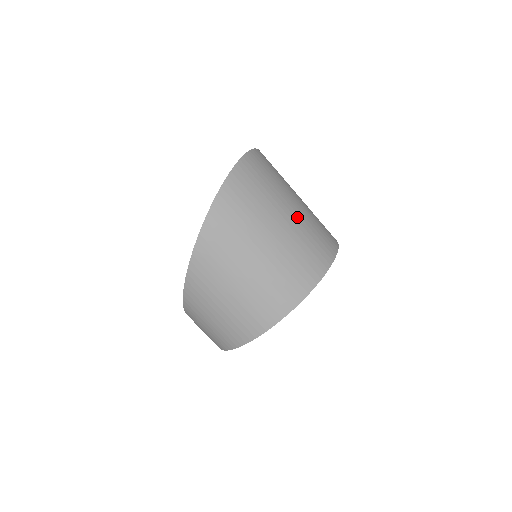
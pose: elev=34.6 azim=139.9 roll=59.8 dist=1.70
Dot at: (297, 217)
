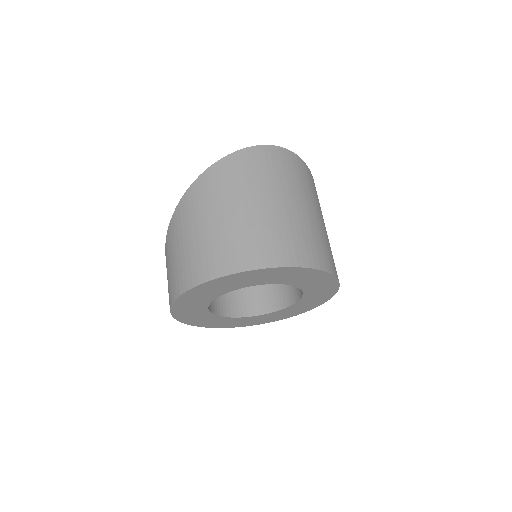
Dot at: (295, 213)
